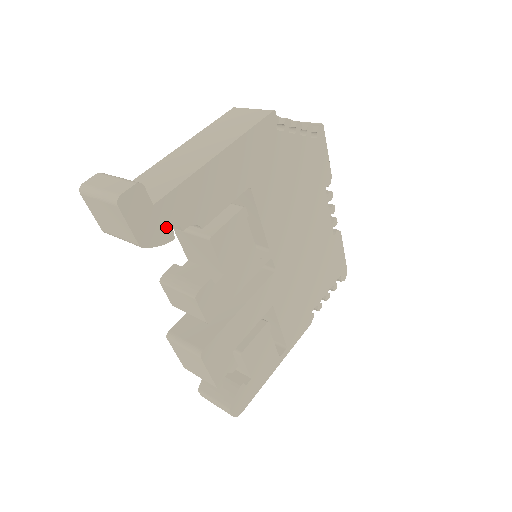
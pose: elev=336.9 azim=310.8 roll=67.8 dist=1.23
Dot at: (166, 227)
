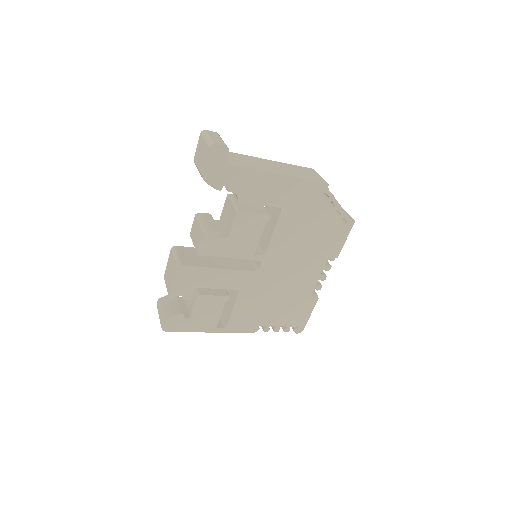
Dot at: (222, 181)
